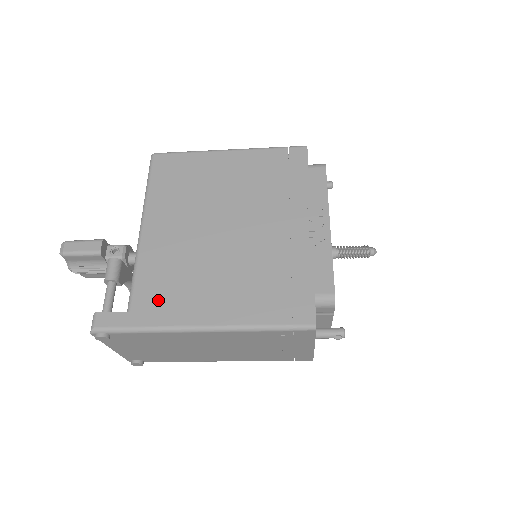
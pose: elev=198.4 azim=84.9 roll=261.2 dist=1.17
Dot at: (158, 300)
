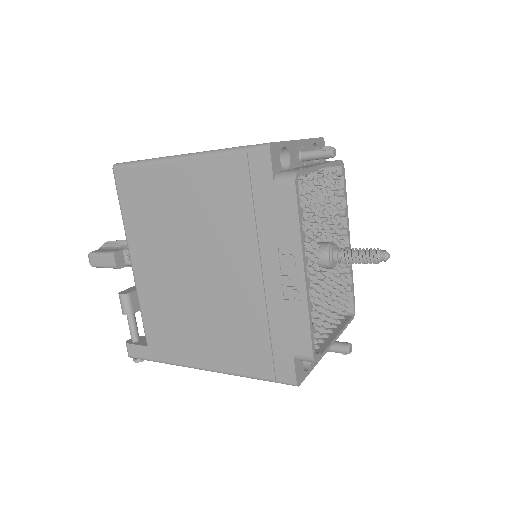
Dot at: (164, 340)
